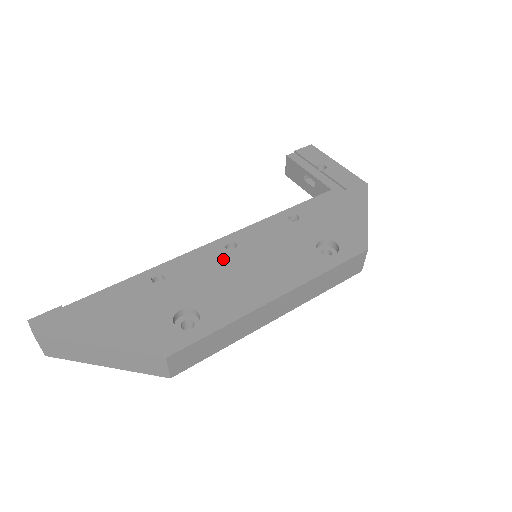
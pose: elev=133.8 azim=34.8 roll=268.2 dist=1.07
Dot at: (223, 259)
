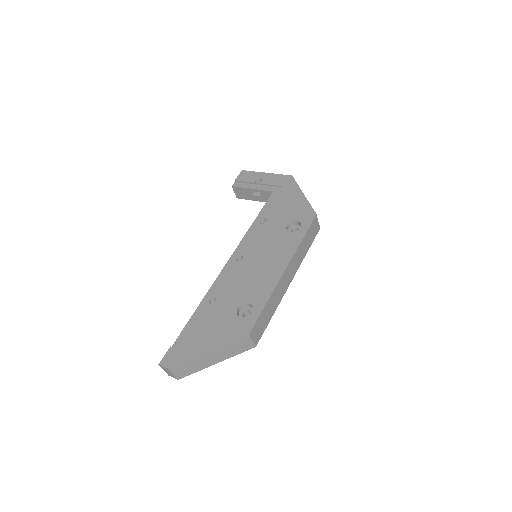
Dot at: (240, 268)
